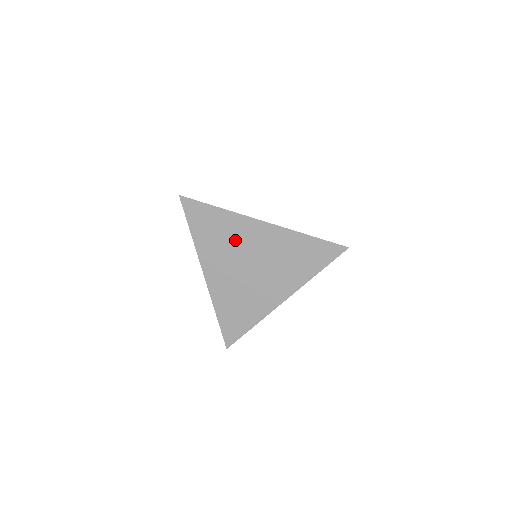
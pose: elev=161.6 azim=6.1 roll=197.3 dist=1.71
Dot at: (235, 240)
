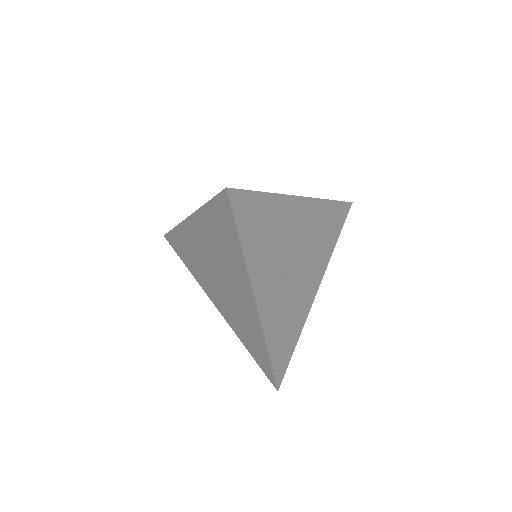
Dot at: (197, 253)
